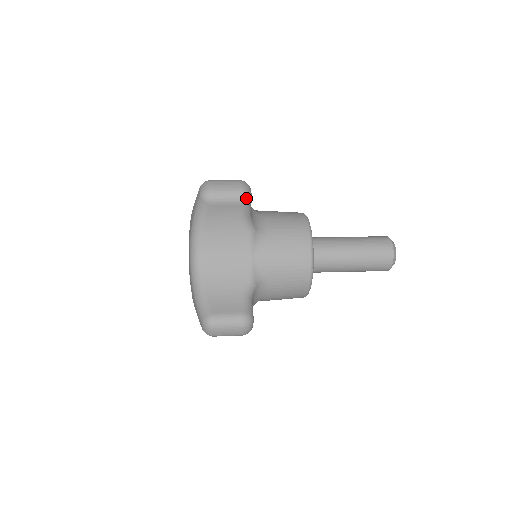
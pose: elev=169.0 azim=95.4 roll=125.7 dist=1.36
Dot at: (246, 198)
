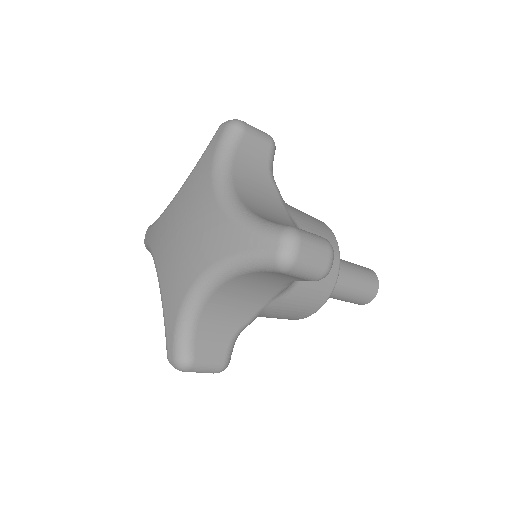
Dot at: (274, 143)
